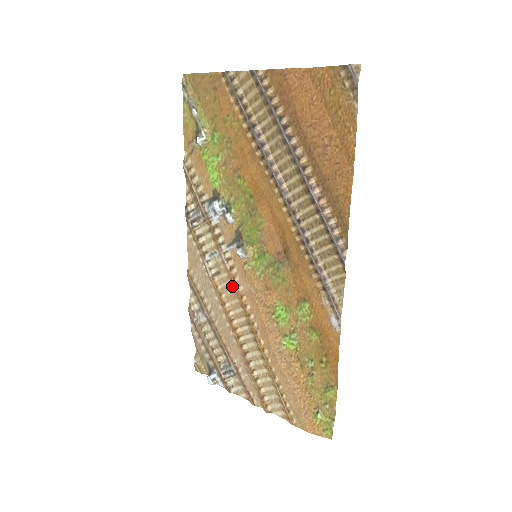
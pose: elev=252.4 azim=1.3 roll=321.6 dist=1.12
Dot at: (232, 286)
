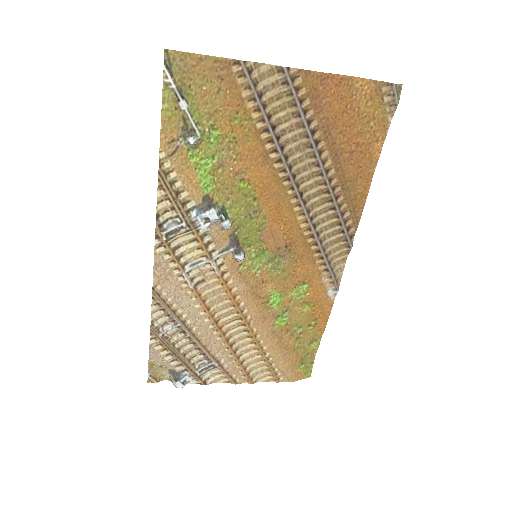
Dot at: (222, 290)
